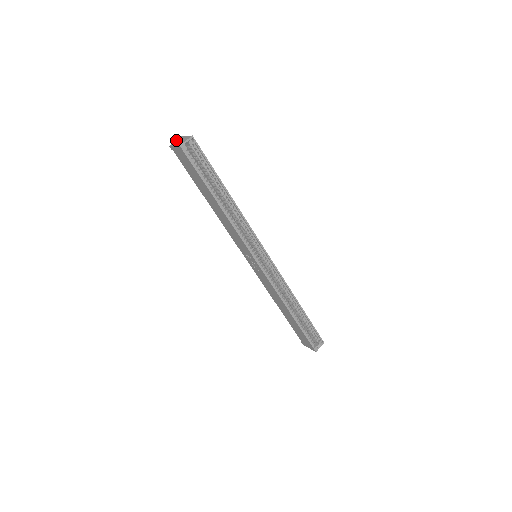
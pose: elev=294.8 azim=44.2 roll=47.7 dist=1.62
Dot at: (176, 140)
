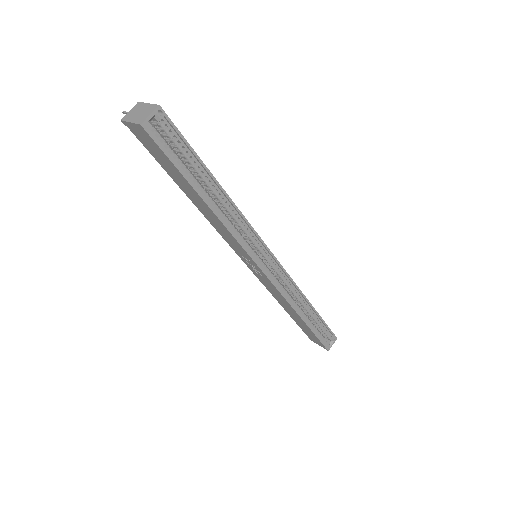
Dot at: occluded
